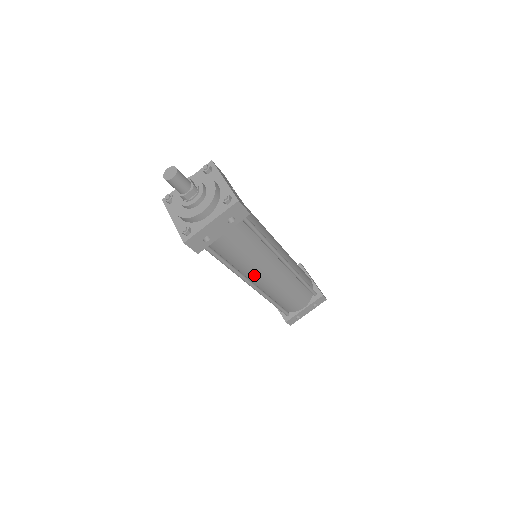
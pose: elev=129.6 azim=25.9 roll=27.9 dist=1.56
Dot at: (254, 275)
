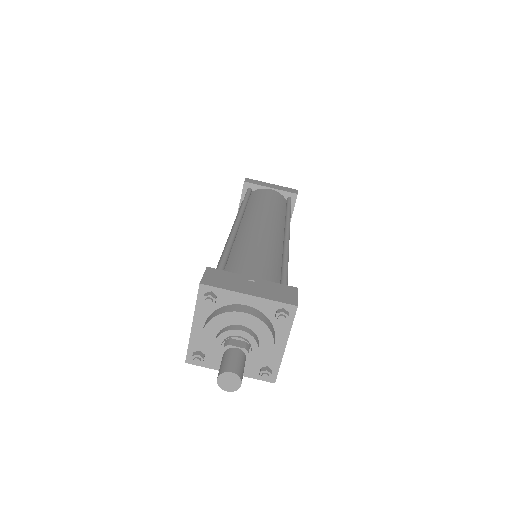
Dot at: occluded
